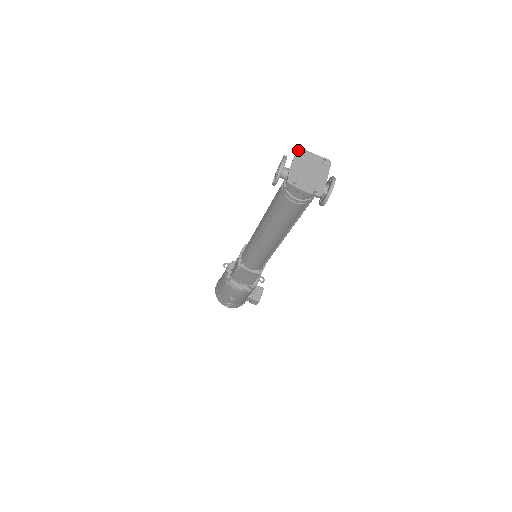
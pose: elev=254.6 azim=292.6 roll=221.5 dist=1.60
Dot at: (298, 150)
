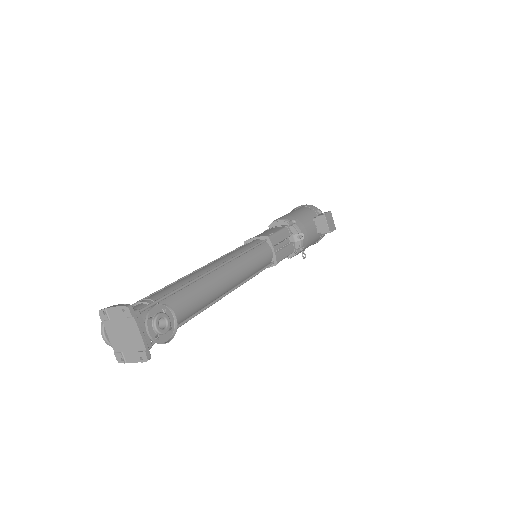
Dot at: (100, 316)
